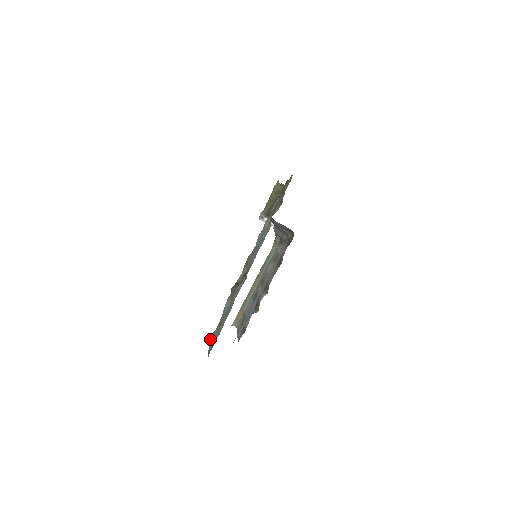
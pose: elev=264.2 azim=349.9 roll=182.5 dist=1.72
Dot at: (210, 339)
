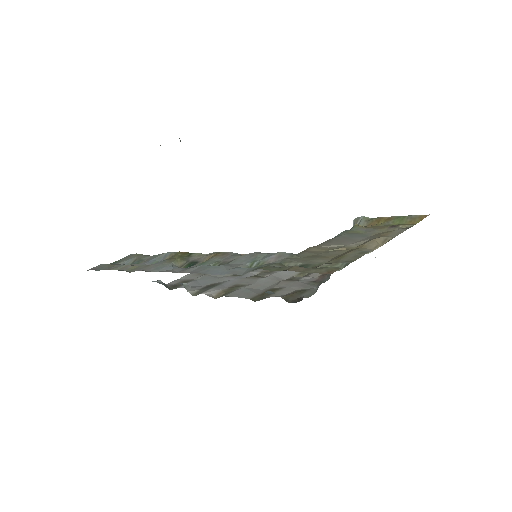
Dot at: (132, 254)
